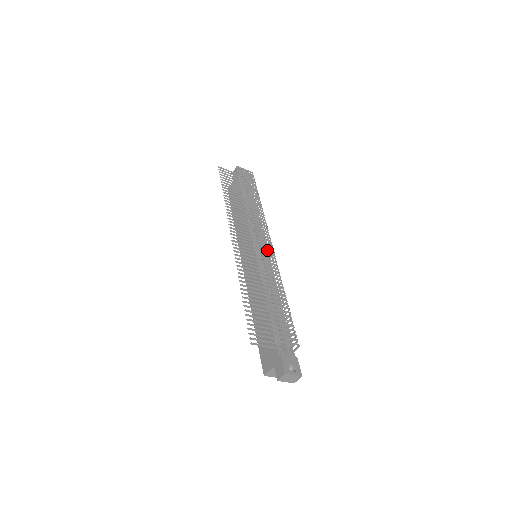
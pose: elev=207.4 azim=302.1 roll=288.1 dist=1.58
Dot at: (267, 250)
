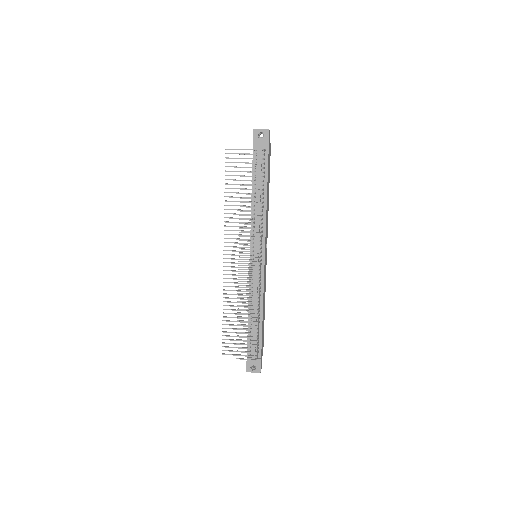
Dot at: (251, 270)
